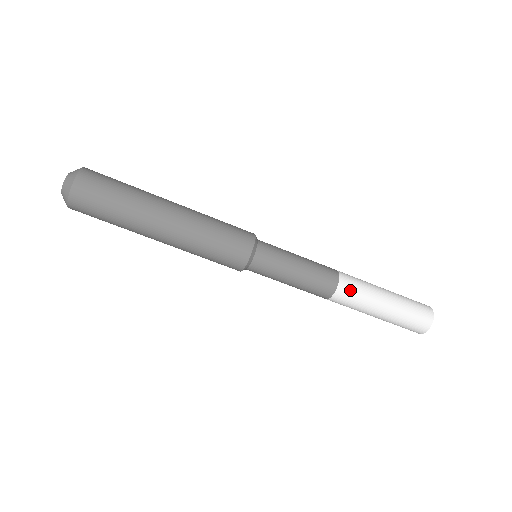
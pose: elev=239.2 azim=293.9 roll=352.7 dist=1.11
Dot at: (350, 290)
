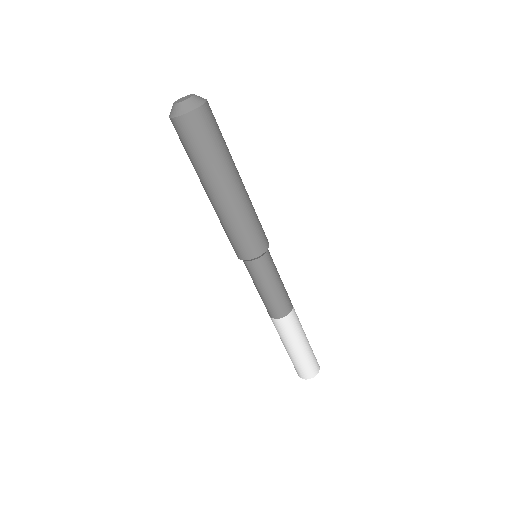
Dot at: (296, 317)
